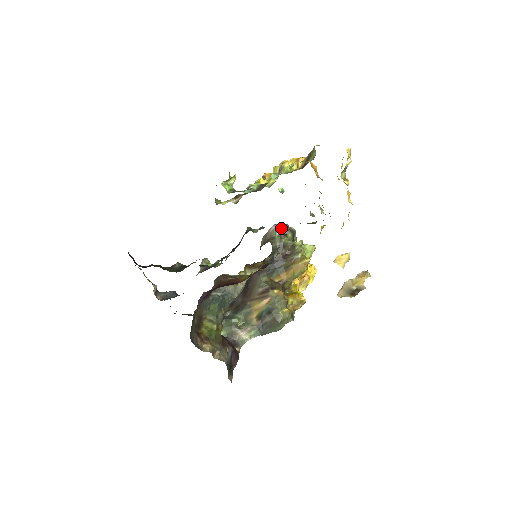
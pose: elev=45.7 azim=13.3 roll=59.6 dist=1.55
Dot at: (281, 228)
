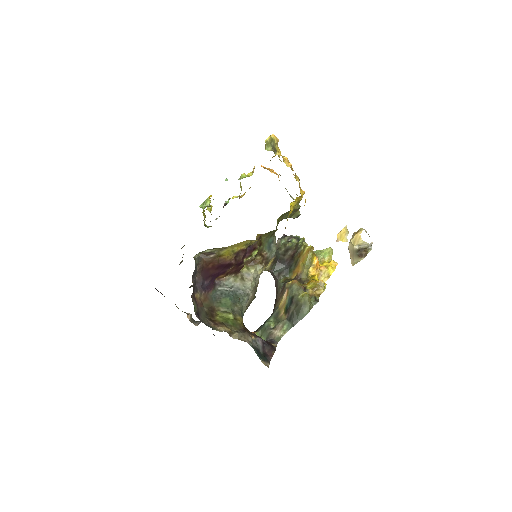
Dot at: (284, 238)
